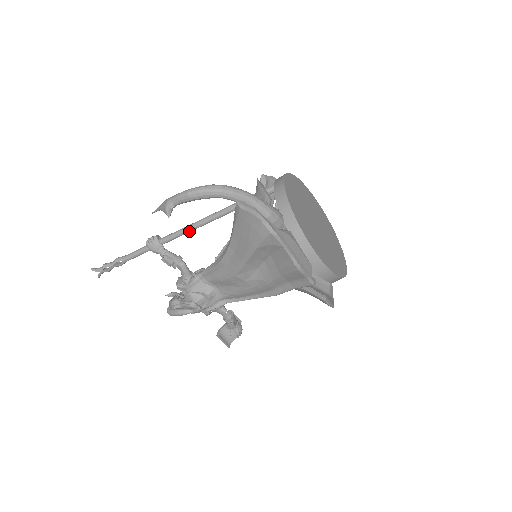
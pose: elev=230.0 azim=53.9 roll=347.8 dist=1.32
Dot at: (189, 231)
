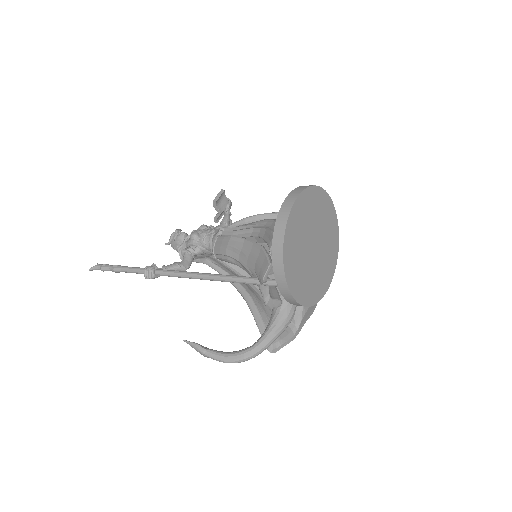
Dot at: occluded
